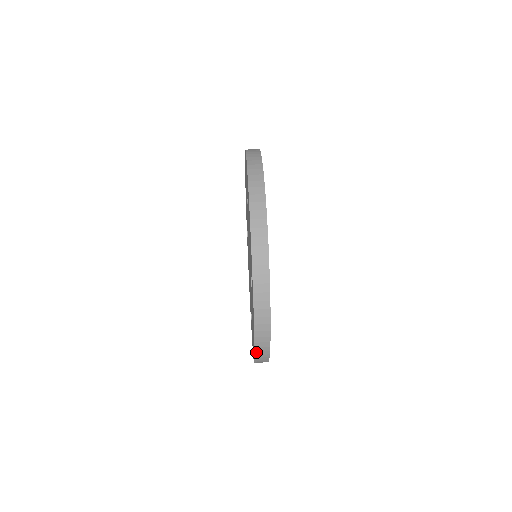
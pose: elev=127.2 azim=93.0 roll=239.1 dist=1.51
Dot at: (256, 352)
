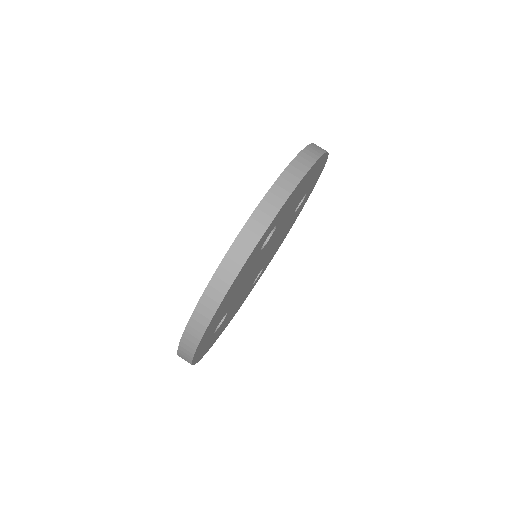
Dot at: occluded
